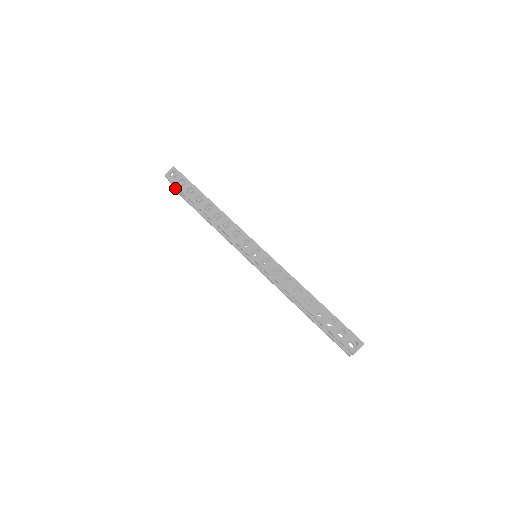
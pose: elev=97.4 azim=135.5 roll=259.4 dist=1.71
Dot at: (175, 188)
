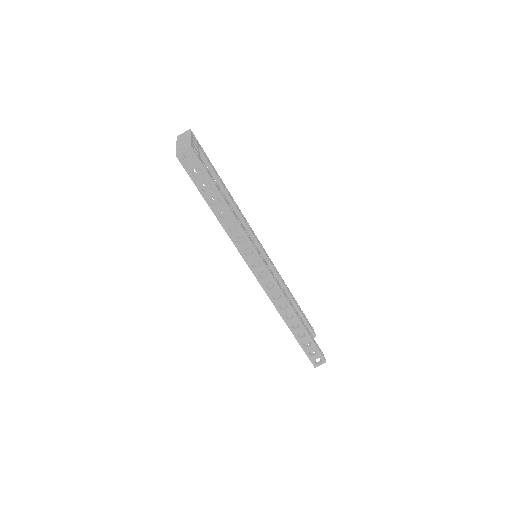
Dot at: occluded
